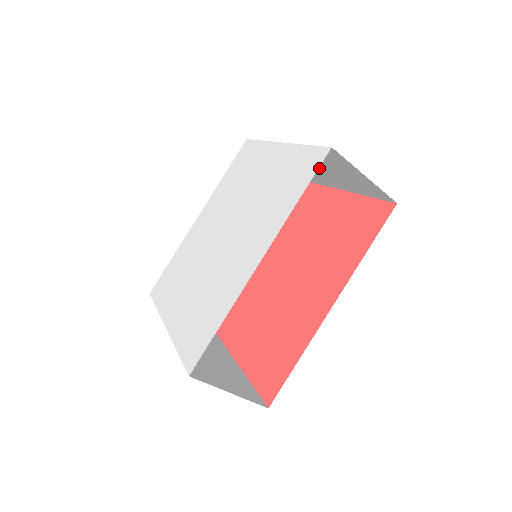
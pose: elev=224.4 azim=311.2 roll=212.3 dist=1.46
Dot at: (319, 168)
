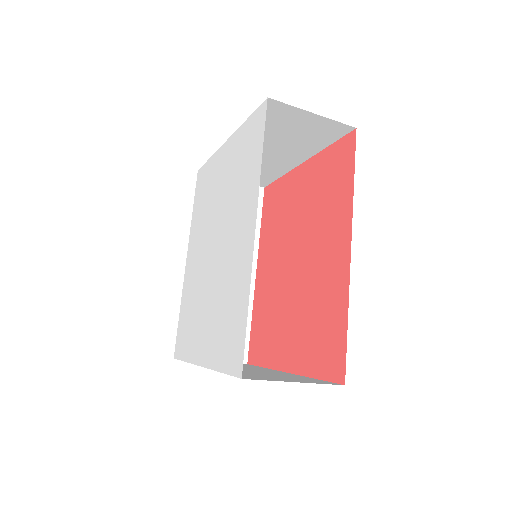
Dot at: (272, 147)
